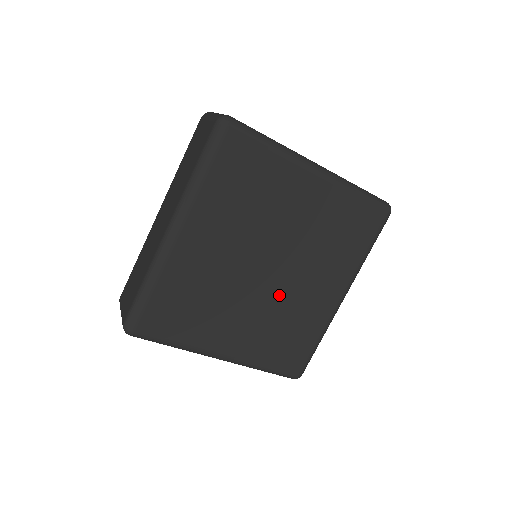
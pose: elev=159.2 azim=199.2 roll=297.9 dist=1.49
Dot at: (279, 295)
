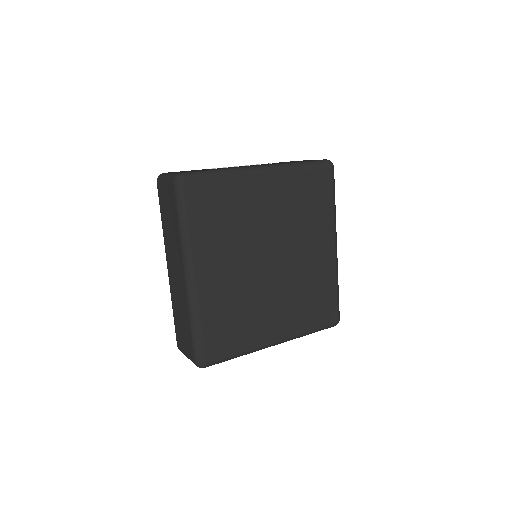
Dot at: (290, 274)
